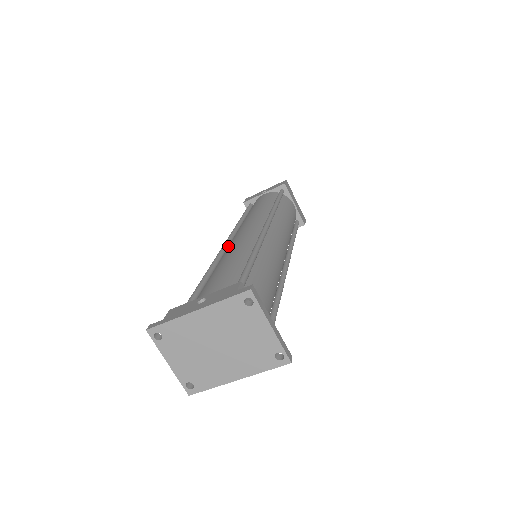
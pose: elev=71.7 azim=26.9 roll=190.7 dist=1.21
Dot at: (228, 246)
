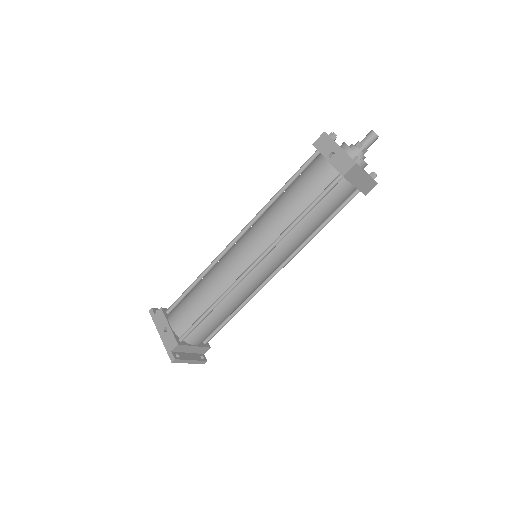
Dot at: (228, 254)
